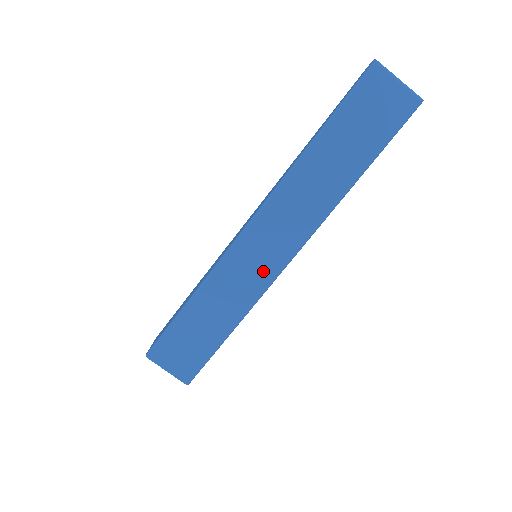
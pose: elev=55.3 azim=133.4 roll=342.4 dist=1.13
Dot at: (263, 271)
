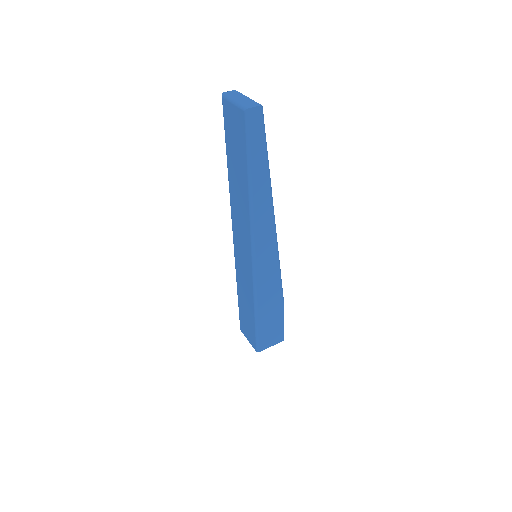
Dot at: (248, 268)
